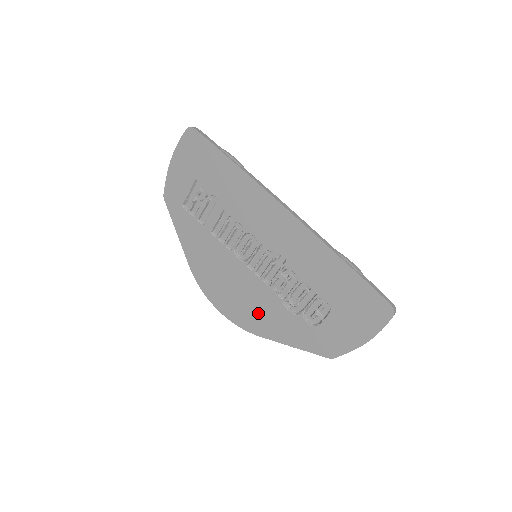
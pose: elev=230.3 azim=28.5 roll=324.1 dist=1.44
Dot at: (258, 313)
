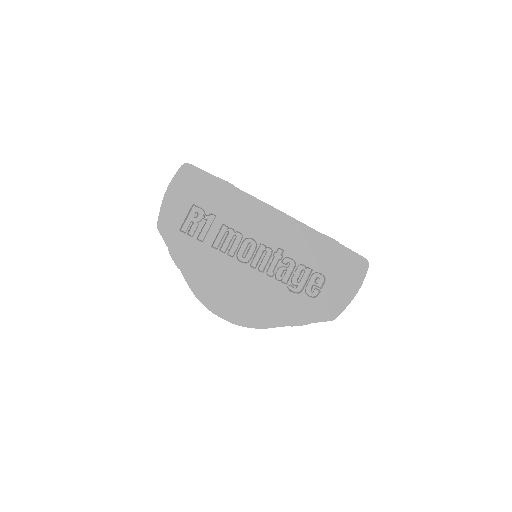
Dot at: (265, 306)
